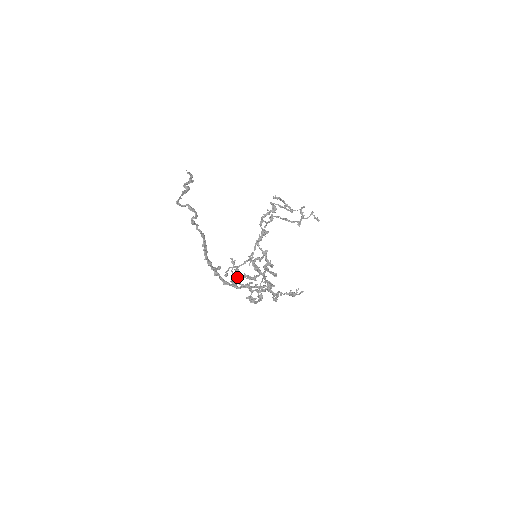
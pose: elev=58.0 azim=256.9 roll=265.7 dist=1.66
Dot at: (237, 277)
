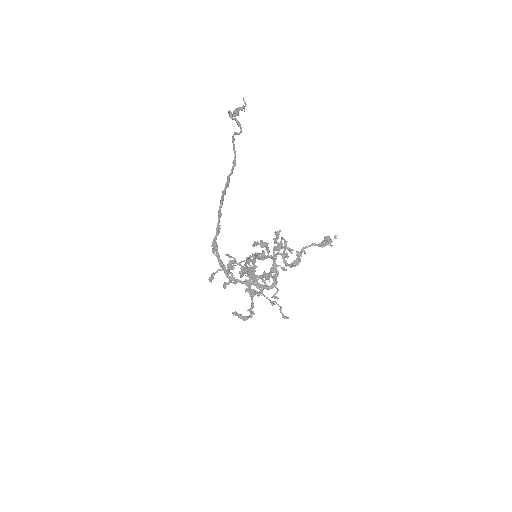
Dot at: occluded
